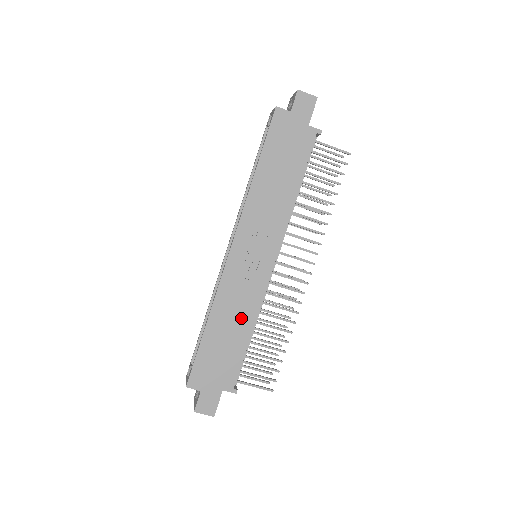
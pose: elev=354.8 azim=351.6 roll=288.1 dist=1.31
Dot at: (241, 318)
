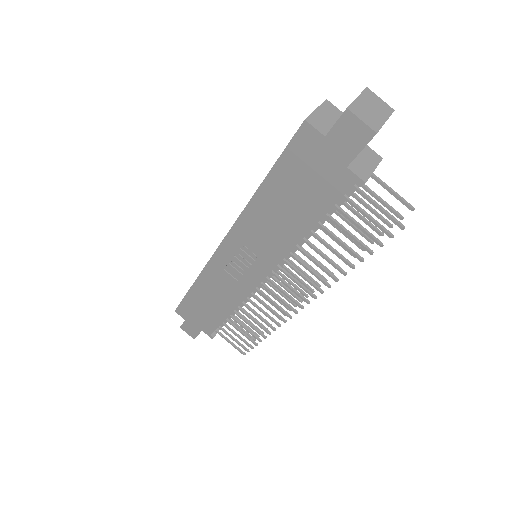
Dot at: (223, 299)
